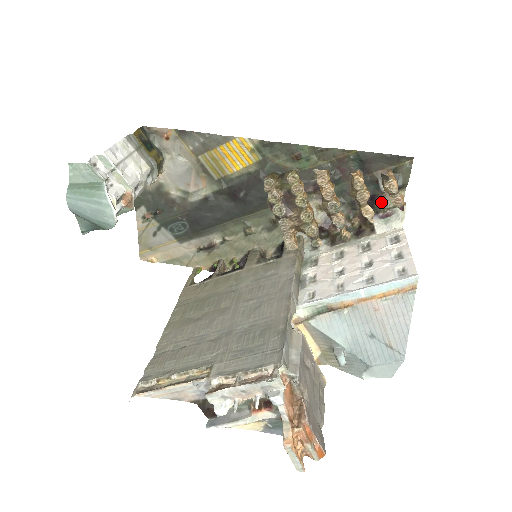
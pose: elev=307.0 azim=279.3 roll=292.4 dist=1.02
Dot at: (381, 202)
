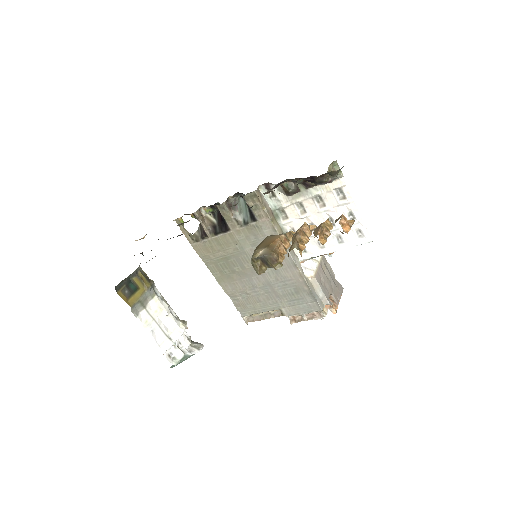
Dot at: (321, 179)
